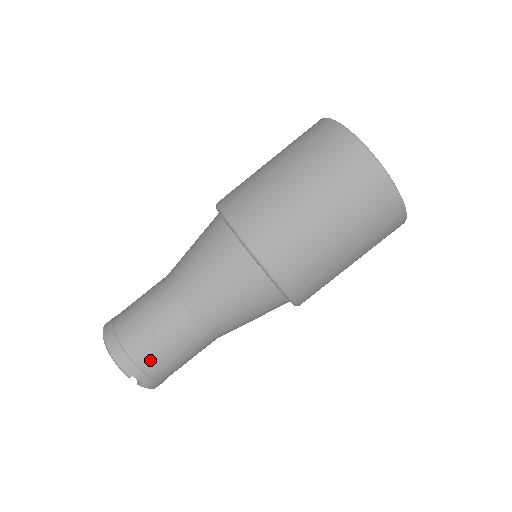
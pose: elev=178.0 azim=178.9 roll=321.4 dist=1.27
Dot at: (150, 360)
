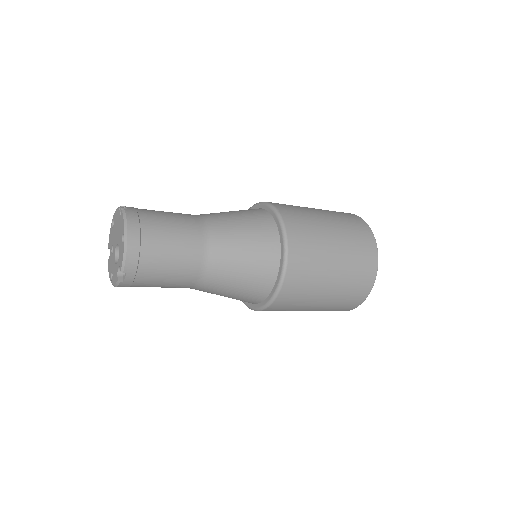
Dot at: (149, 273)
